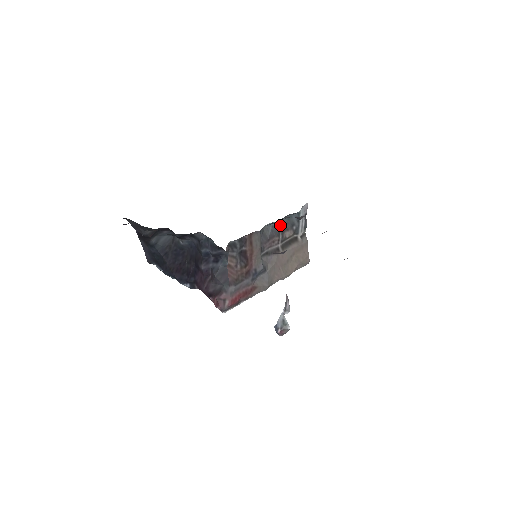
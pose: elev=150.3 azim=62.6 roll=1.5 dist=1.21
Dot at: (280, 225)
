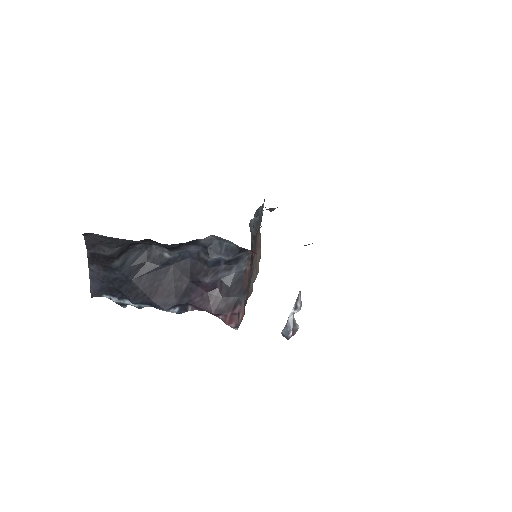
Dot at: occluded
